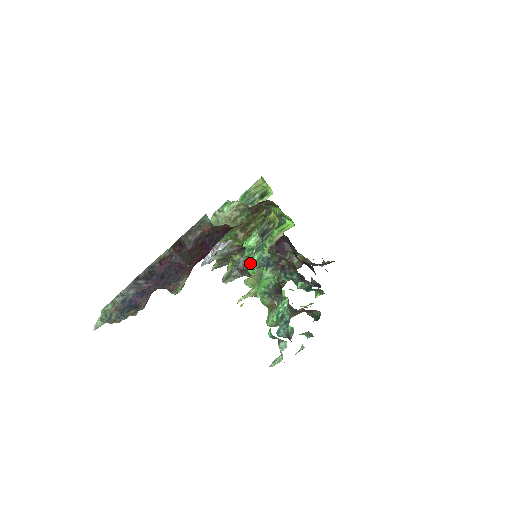
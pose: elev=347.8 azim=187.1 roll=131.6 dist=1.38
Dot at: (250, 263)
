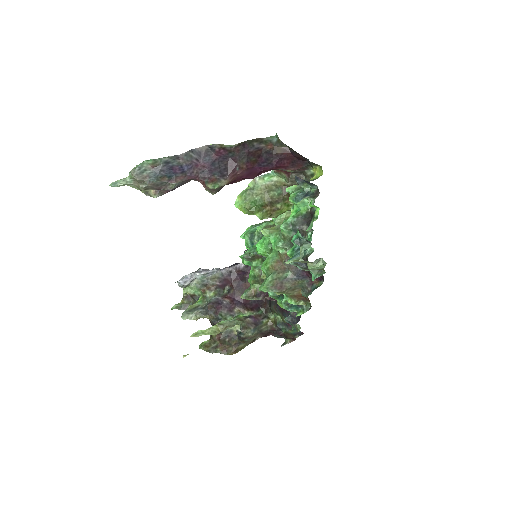
Dot at: (222, 302)
